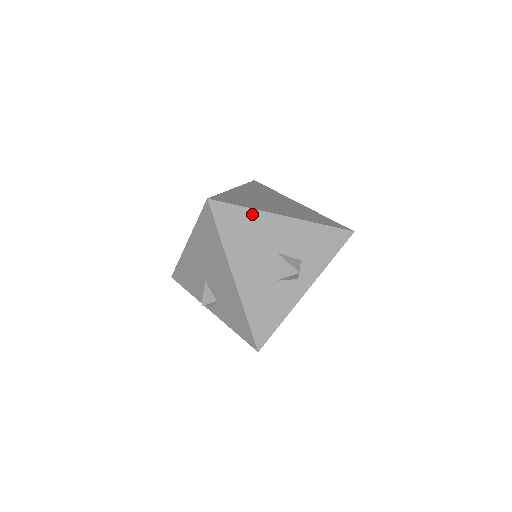
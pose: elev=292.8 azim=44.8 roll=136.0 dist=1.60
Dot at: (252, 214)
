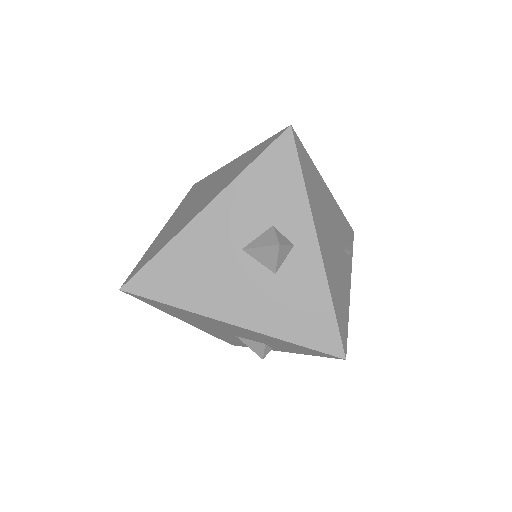
Dot at: (173, 249)
